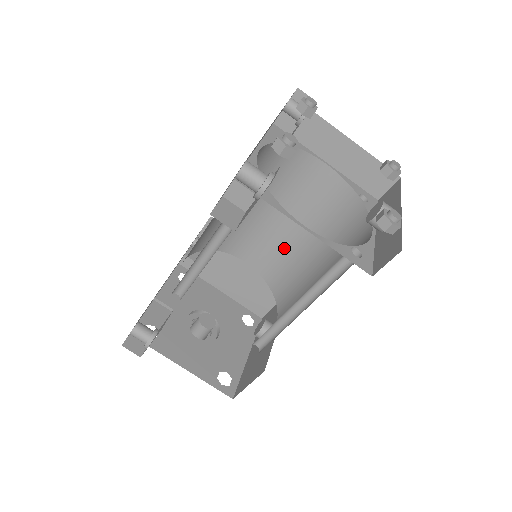
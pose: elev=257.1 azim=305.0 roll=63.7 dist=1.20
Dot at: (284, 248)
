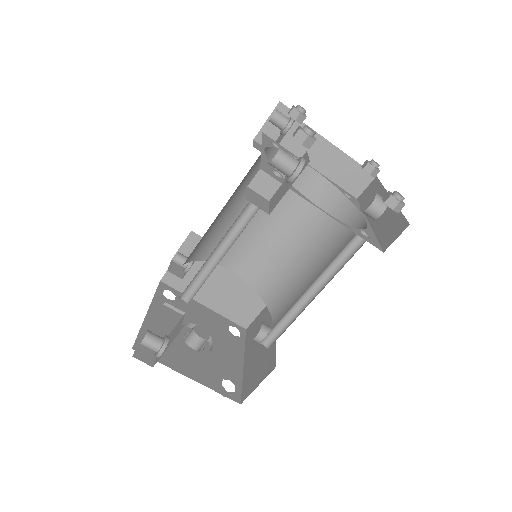
Dot at: (271, 252)
